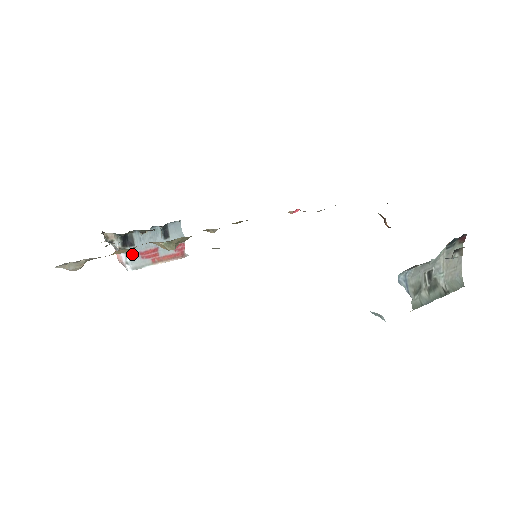
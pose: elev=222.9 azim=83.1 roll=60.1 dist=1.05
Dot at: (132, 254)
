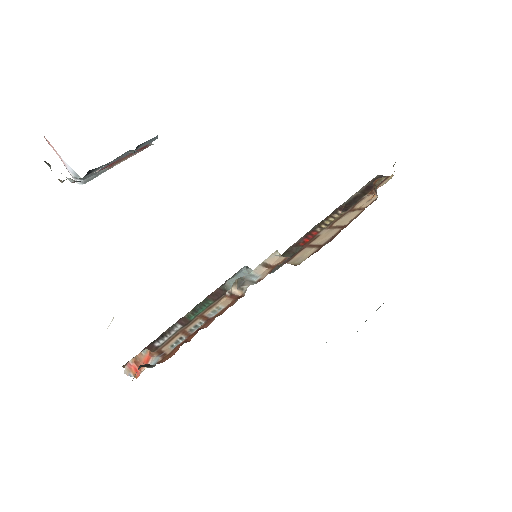
Dot at: (87, 176)
